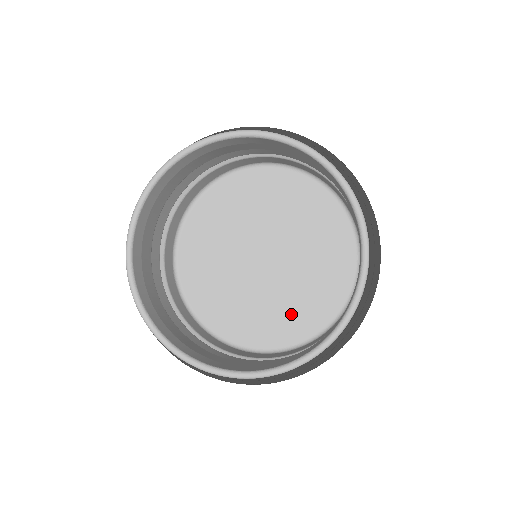
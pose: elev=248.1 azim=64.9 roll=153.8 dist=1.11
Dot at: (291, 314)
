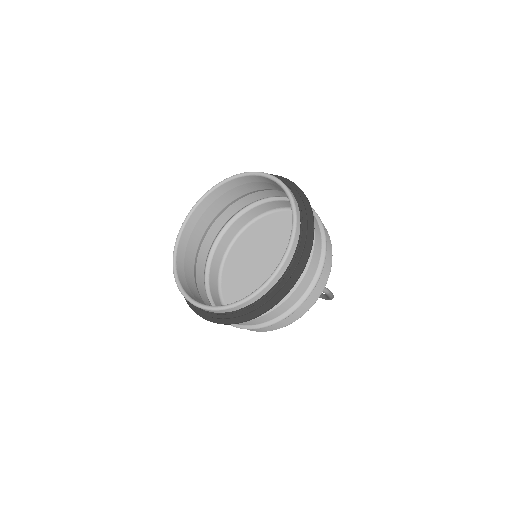
Dot at: occluded
